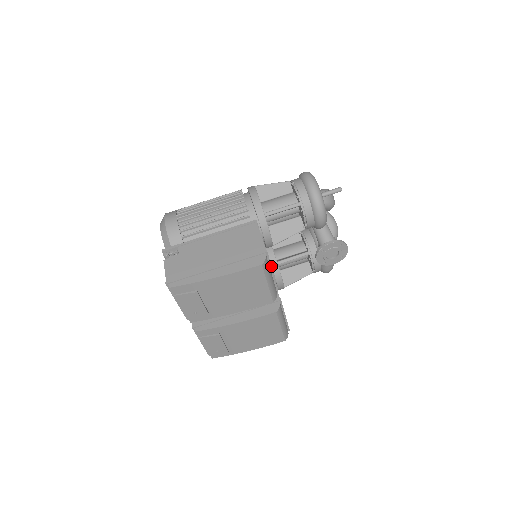
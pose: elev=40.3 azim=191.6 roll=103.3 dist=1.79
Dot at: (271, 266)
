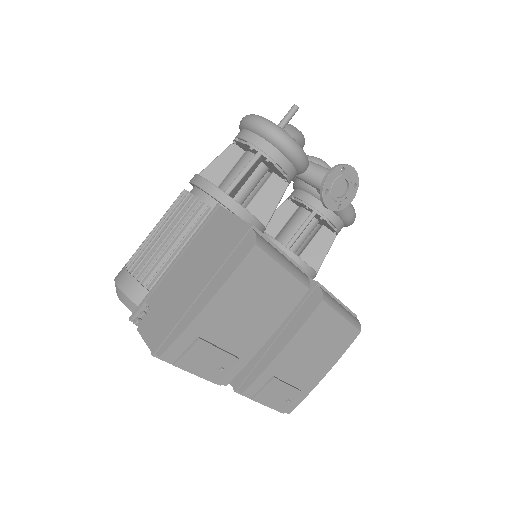
Dot at: (272, 243)
